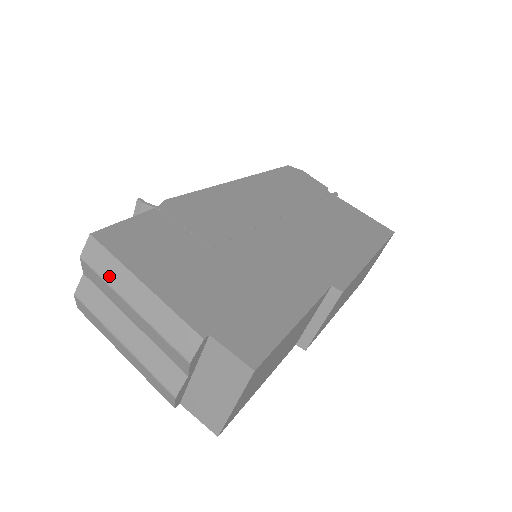
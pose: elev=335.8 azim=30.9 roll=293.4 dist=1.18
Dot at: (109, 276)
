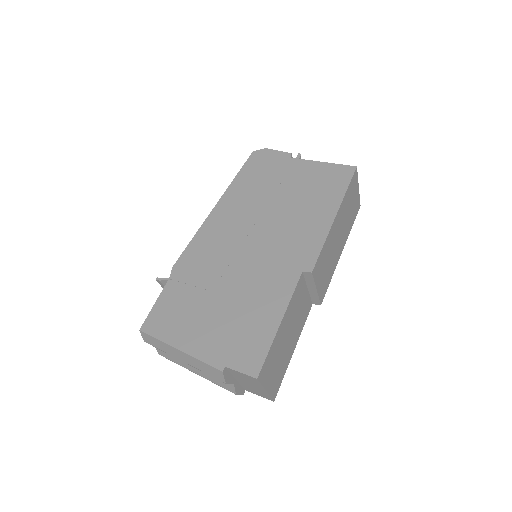
Dot at: (163, 349)
